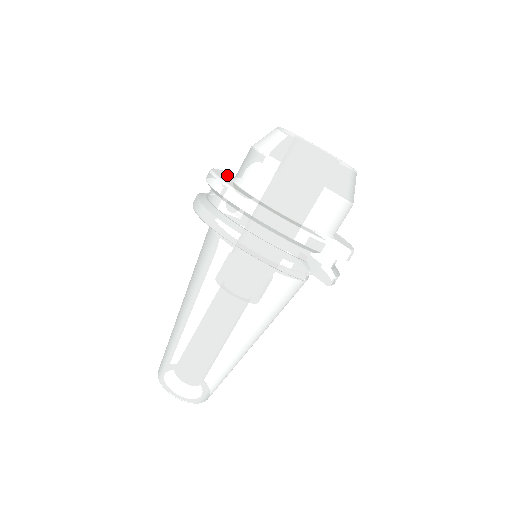
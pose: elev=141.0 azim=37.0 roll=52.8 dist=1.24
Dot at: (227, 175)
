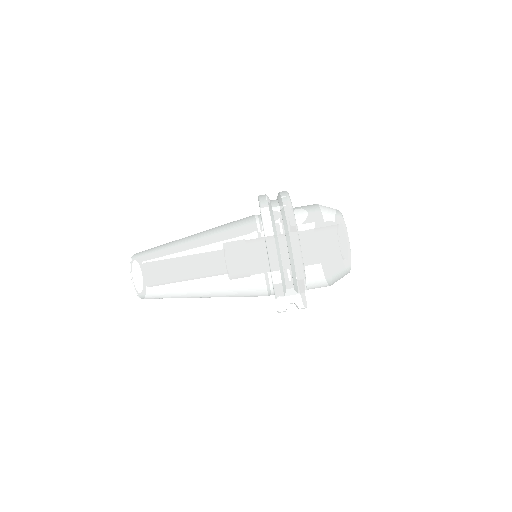
Dot at: occluded
